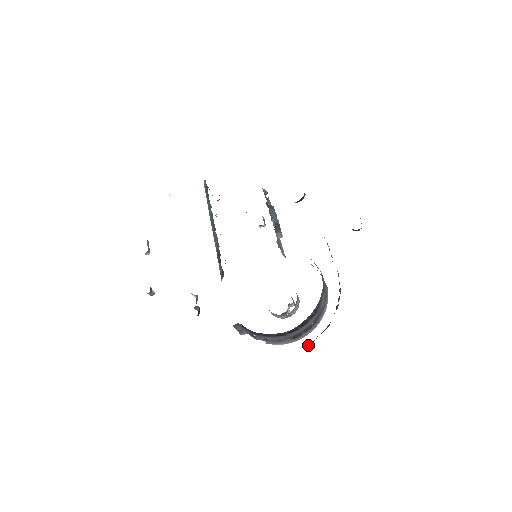
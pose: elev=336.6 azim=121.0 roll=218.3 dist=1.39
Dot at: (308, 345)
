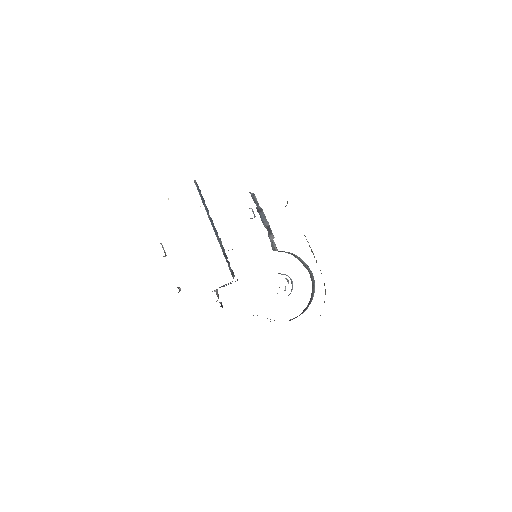
Dot at: occluded
